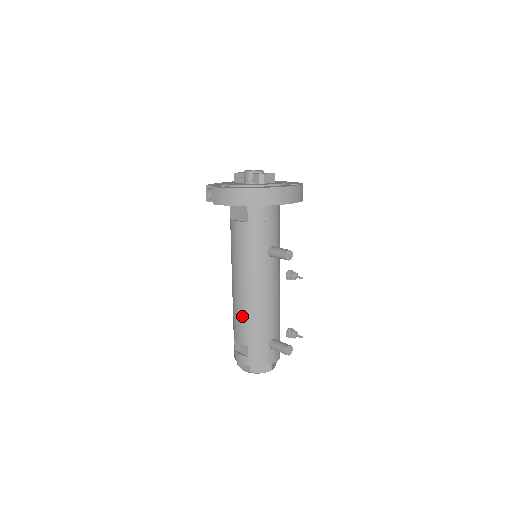
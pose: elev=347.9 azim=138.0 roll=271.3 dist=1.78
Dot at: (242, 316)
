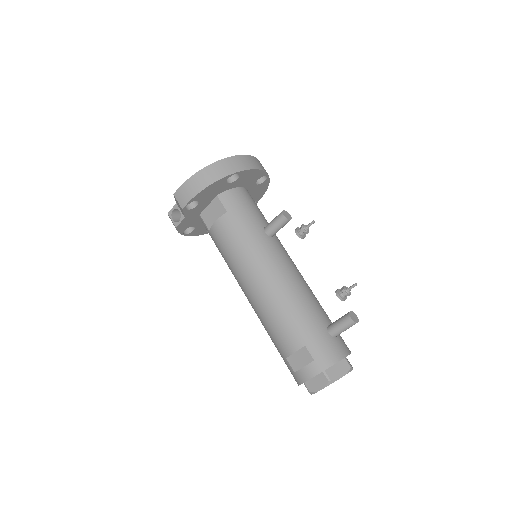
Dot at: (278, 316)
